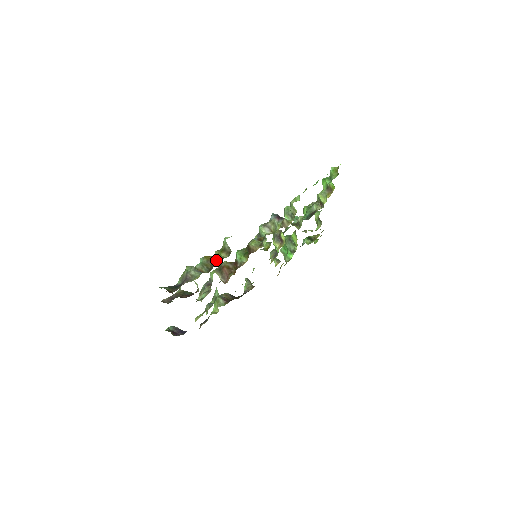
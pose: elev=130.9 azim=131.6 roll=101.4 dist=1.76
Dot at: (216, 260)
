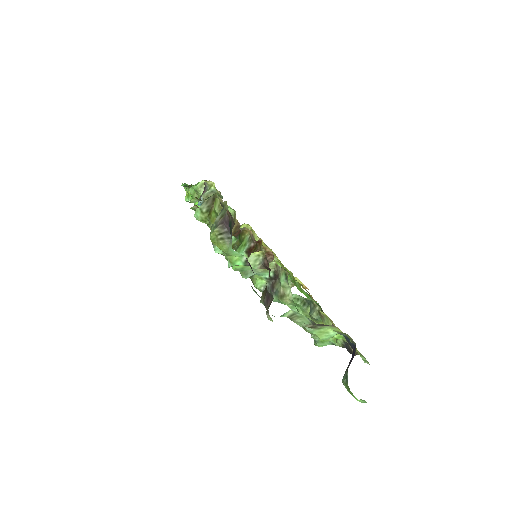
Dot at: (215, 206)
